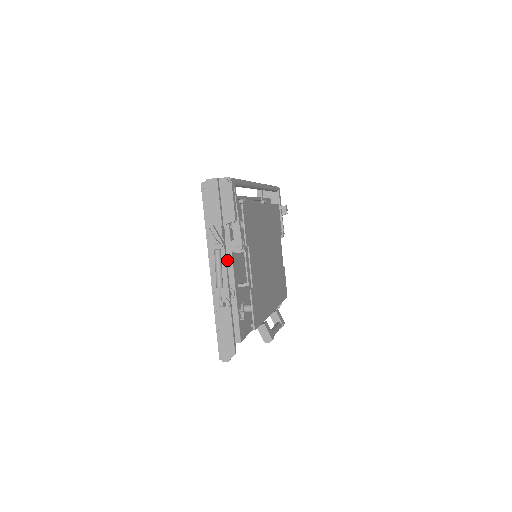
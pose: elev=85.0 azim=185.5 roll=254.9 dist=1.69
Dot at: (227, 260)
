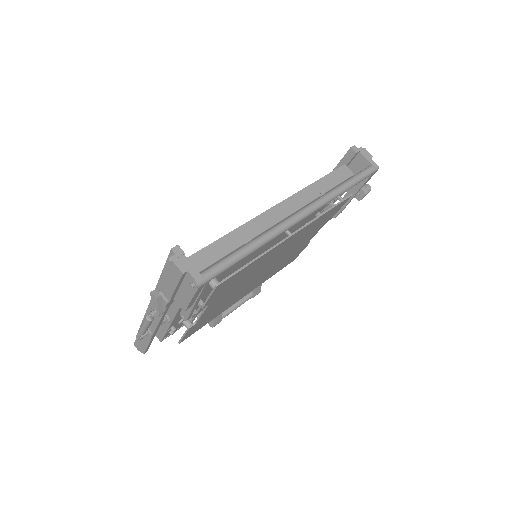
Dot at: (175, 303)
